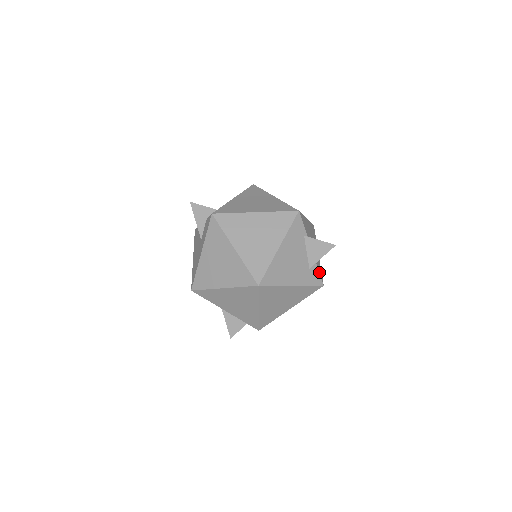
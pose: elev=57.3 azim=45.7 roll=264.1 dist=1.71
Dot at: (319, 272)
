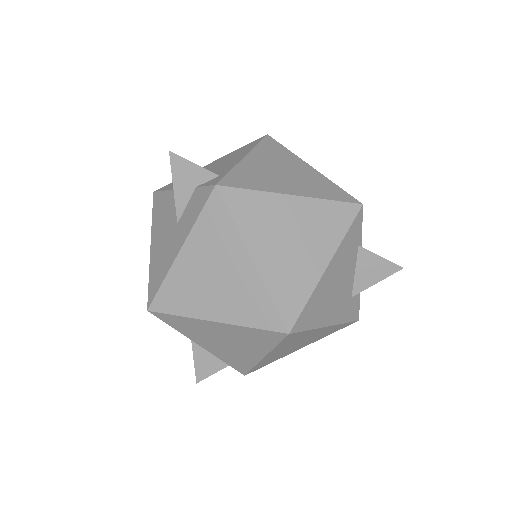
Dot at: (359, 301)
